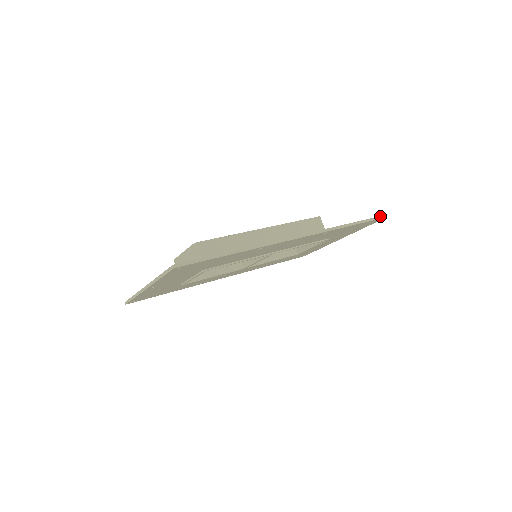
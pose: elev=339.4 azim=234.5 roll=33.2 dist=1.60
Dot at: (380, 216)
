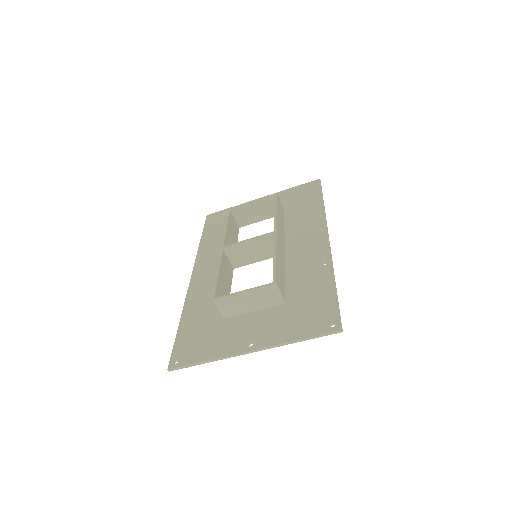
Dot at: (320, 182)
